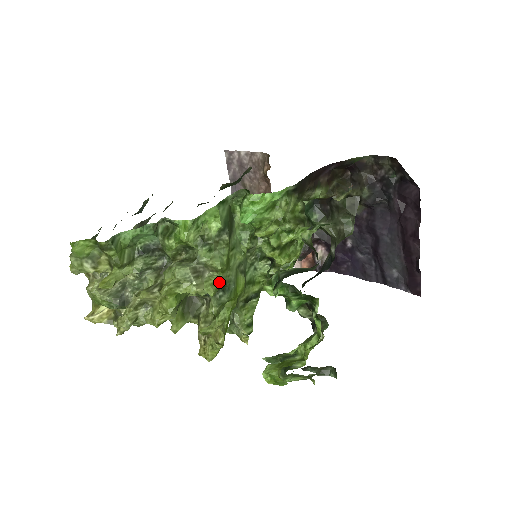
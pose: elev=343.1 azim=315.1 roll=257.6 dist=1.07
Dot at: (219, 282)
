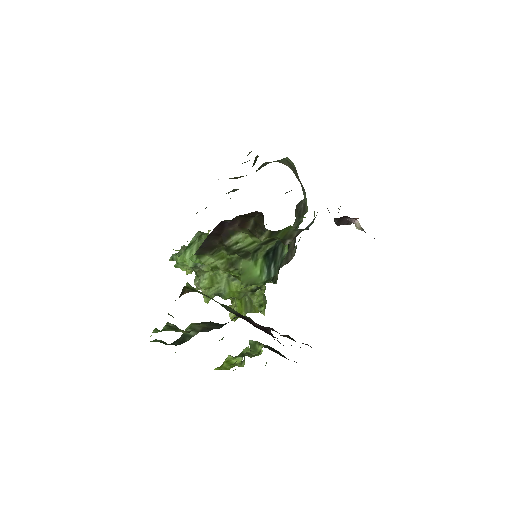
Dot at: (208, 295)
